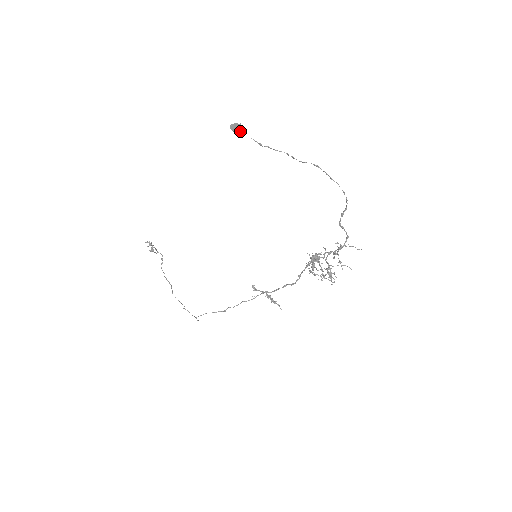
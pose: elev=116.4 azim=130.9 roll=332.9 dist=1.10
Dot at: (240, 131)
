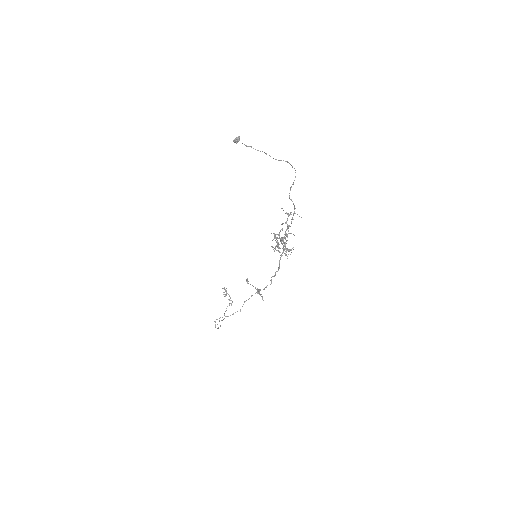
Dot at: (236, 139)
